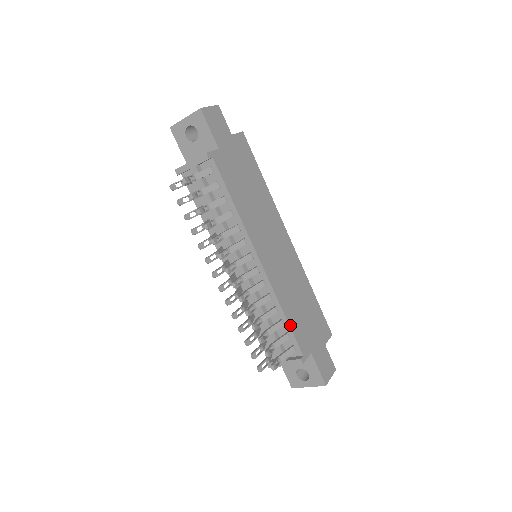
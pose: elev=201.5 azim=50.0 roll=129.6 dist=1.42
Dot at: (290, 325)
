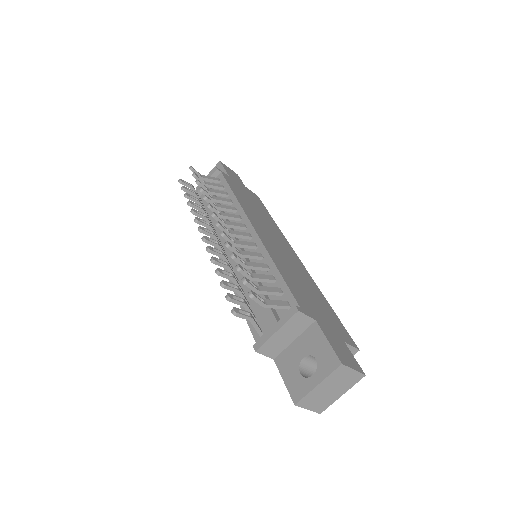
Dot at: (283, 278)
